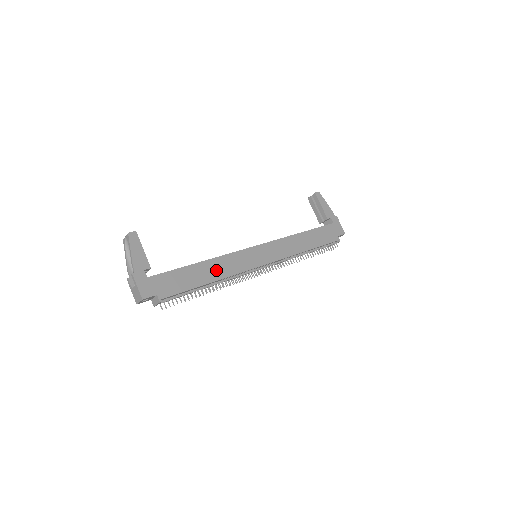
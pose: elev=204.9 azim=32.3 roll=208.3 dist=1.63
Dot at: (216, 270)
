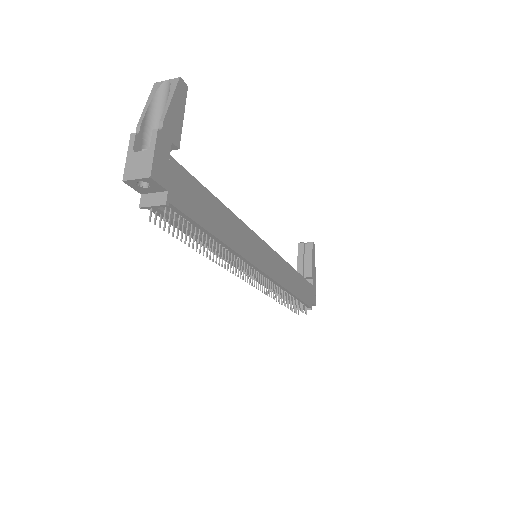
Dot at: (230, 230)
